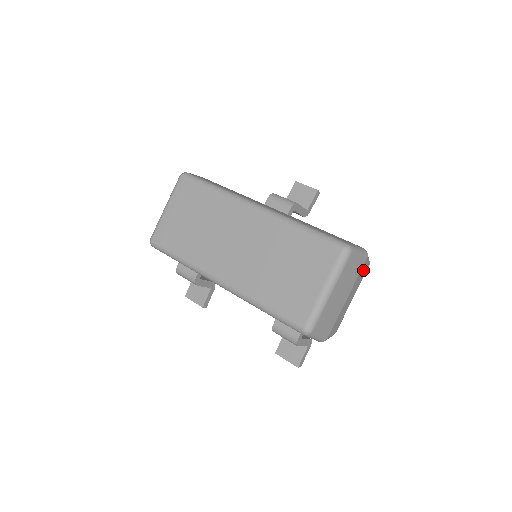
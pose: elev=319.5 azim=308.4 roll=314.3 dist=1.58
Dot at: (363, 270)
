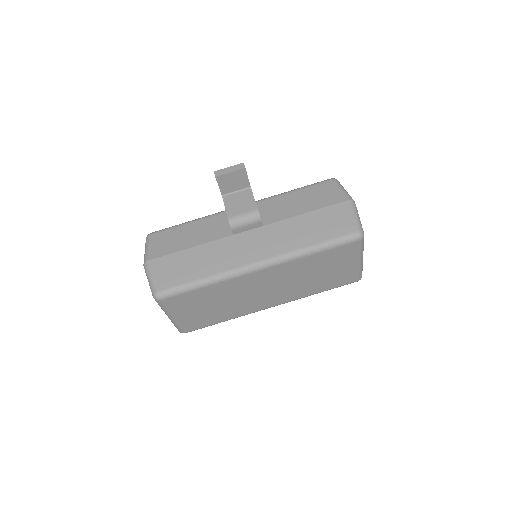
Dot at: occluded
